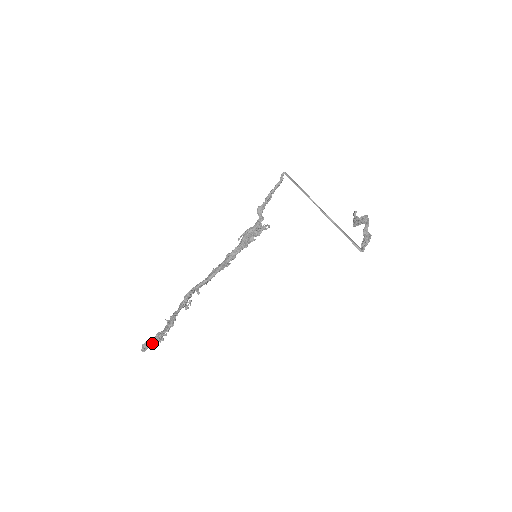
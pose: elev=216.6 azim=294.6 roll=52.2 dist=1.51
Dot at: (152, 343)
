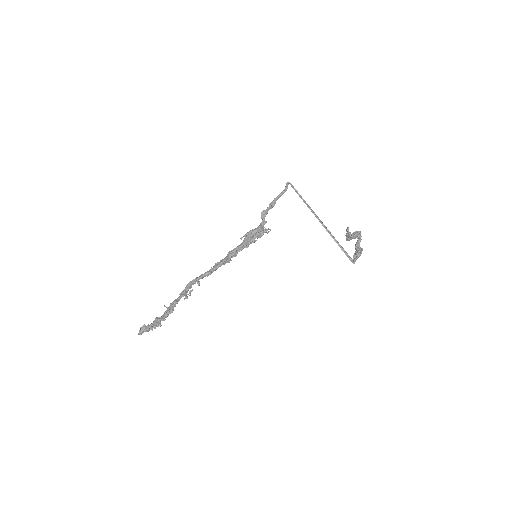
Dot at: (150, 327)
